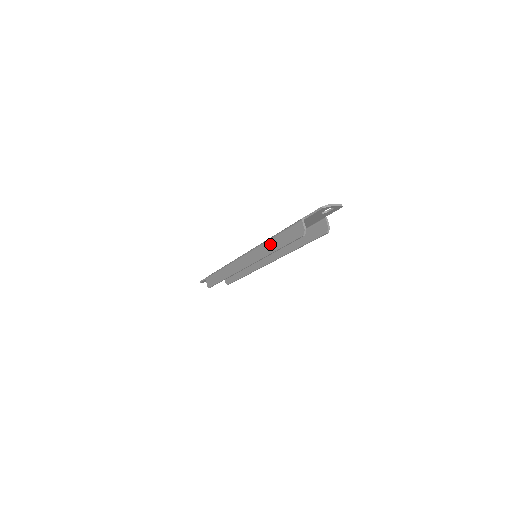
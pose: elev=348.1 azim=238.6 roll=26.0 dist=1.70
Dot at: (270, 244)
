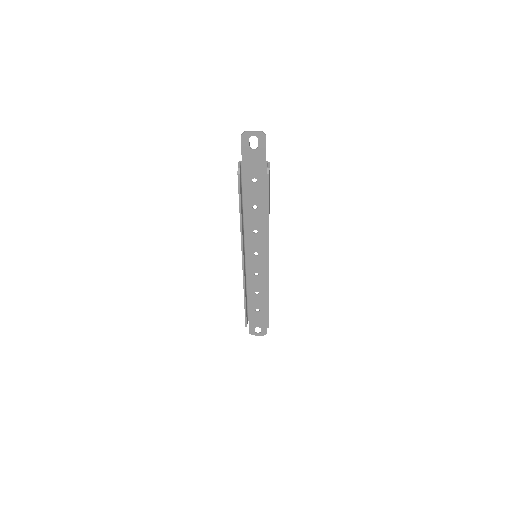
Dot at: occluded
